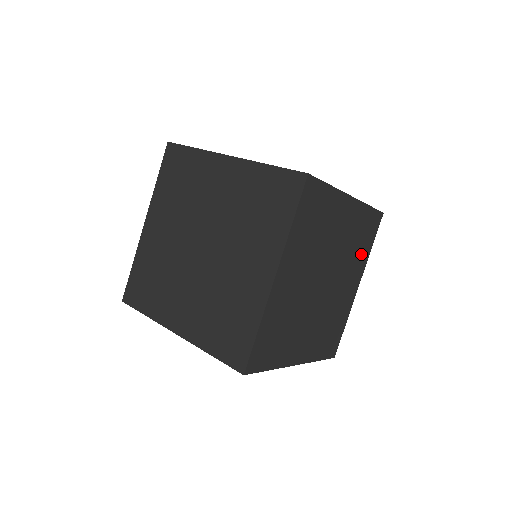
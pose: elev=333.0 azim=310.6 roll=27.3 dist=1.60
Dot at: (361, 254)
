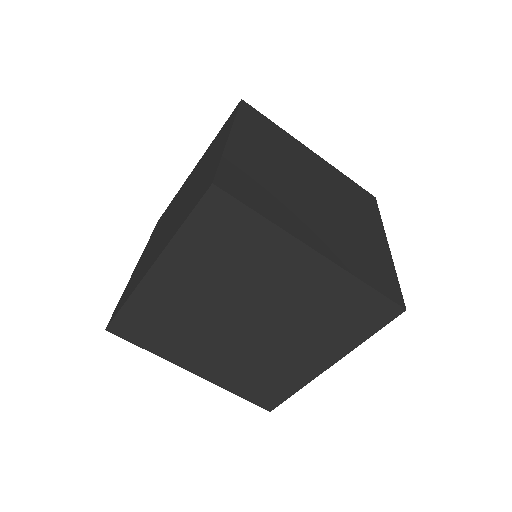
Dot at: (339, 332)
